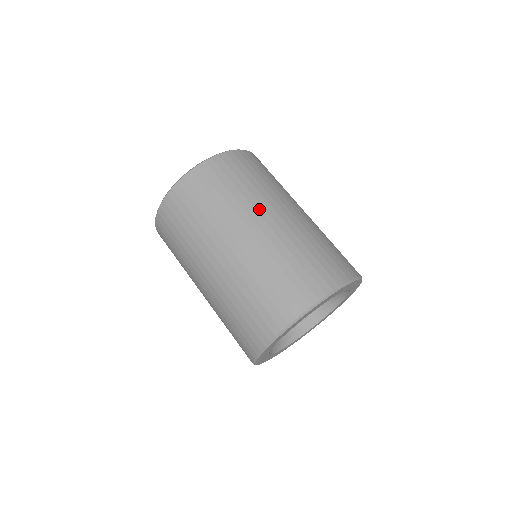
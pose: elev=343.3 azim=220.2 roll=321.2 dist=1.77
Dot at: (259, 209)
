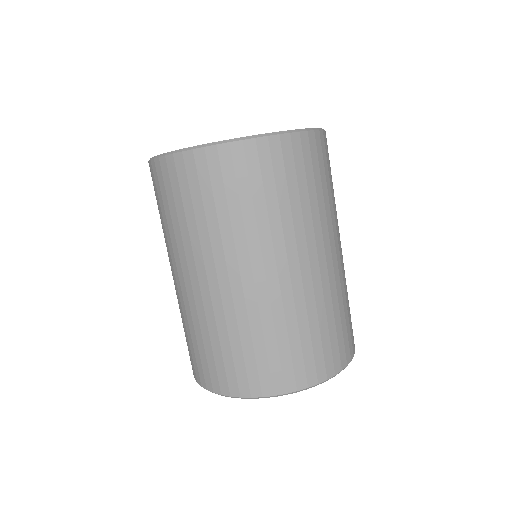
Dot at: (219, 259)
